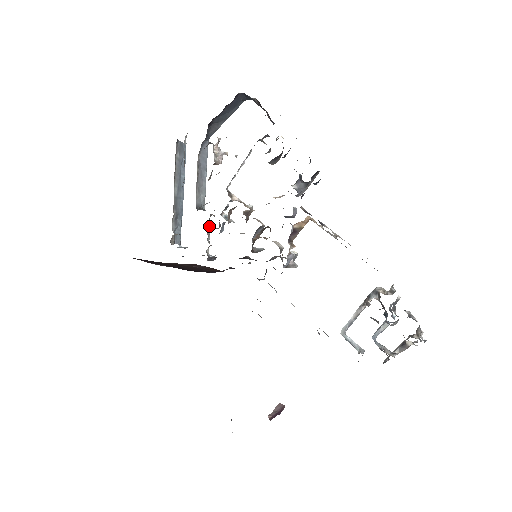
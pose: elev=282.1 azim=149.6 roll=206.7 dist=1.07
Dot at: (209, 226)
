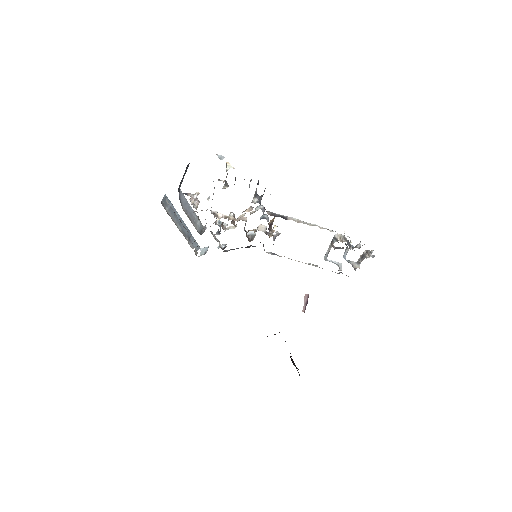
Dot at: (212, 232)
